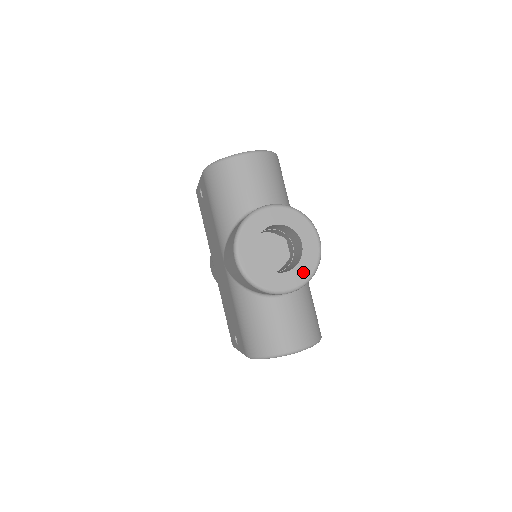
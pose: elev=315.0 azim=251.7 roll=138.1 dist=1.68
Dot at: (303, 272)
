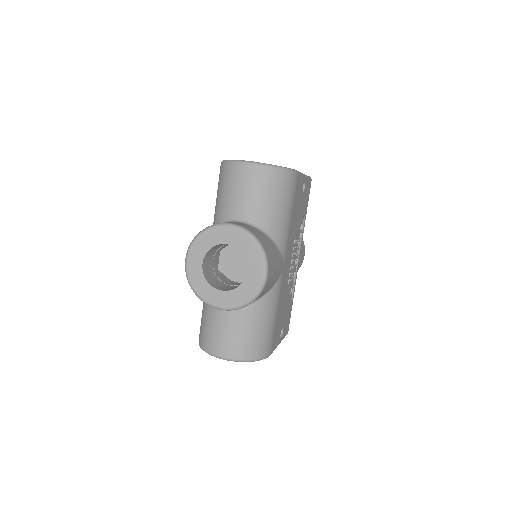
Dot at: (237, 298)
